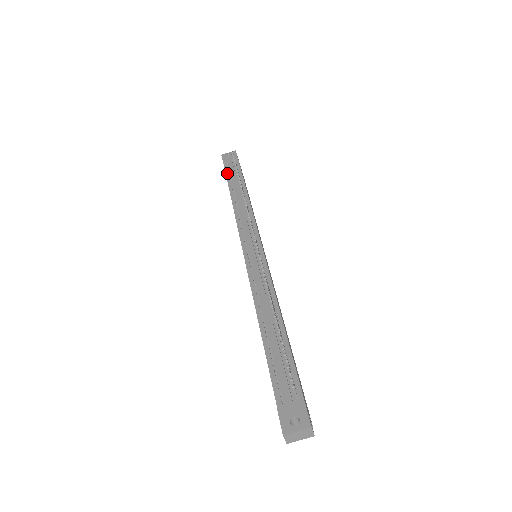
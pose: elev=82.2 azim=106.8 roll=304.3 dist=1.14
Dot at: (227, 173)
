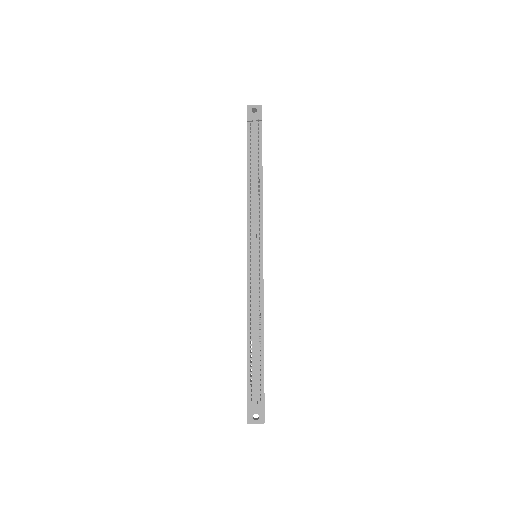
Dot at: (248, 139)
